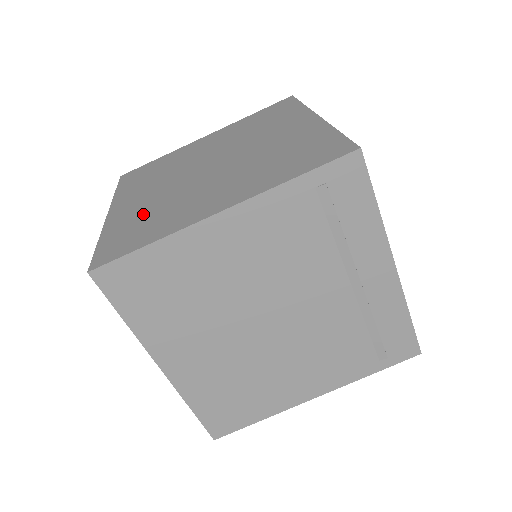
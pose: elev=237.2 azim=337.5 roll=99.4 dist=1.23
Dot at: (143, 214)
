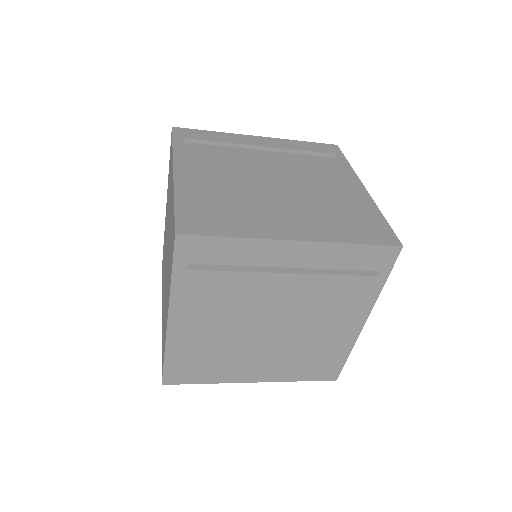
Dot at: occluded
